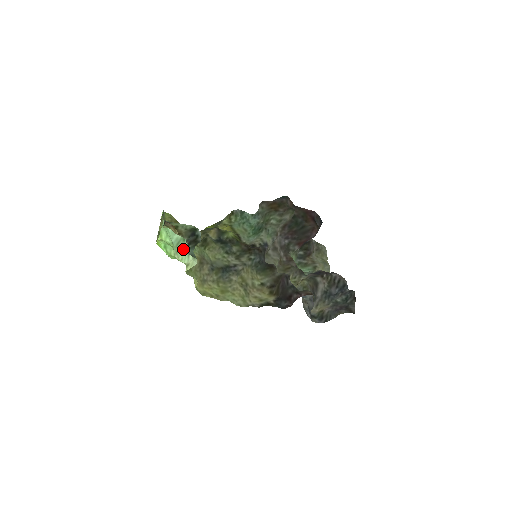
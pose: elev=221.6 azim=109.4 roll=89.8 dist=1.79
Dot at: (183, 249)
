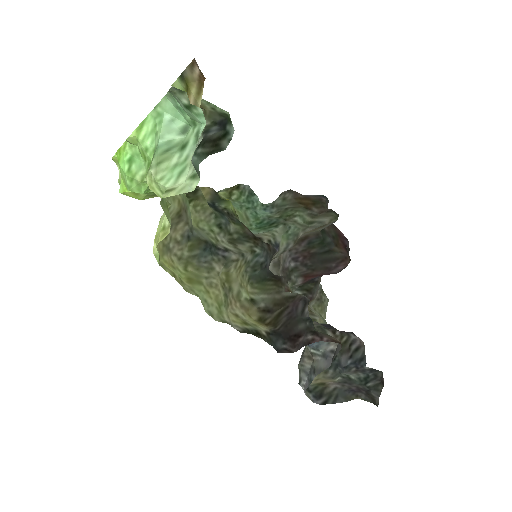
Dot at: (173, 162)
